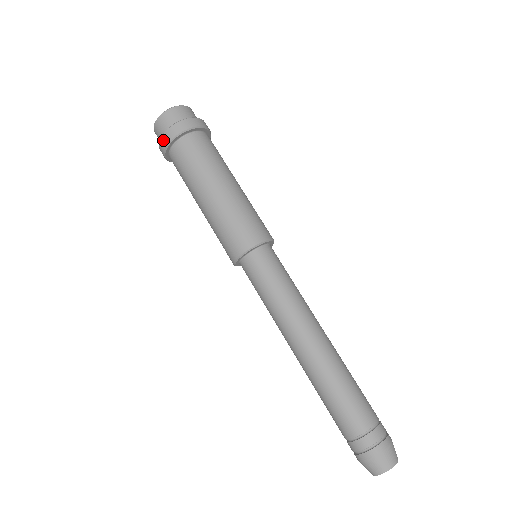
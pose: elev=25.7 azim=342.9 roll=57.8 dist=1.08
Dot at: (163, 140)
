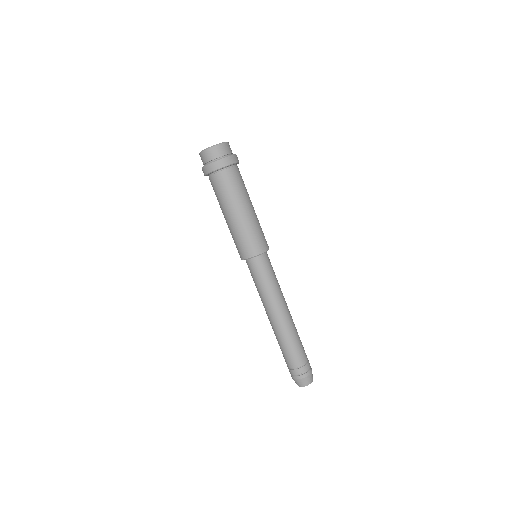
Dot at: (223, 162)
